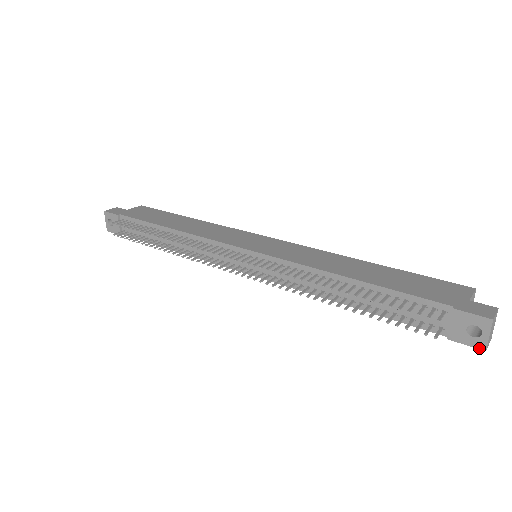
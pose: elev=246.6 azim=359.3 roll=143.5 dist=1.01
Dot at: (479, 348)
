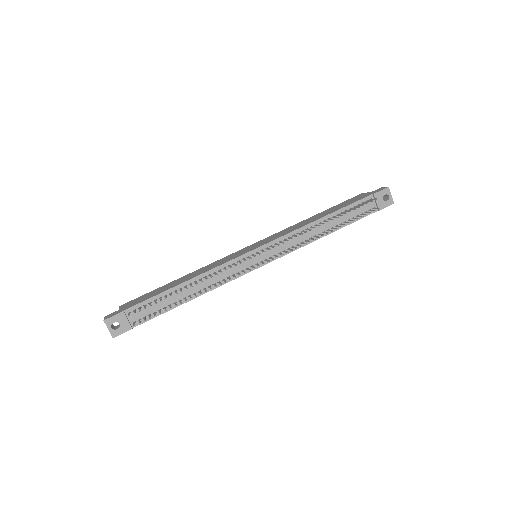
Dot at: occluded
